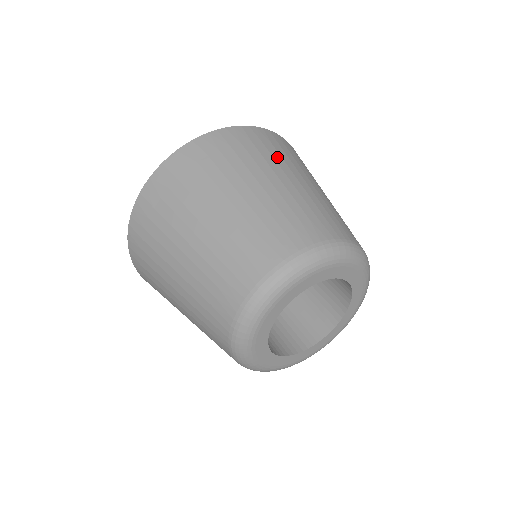
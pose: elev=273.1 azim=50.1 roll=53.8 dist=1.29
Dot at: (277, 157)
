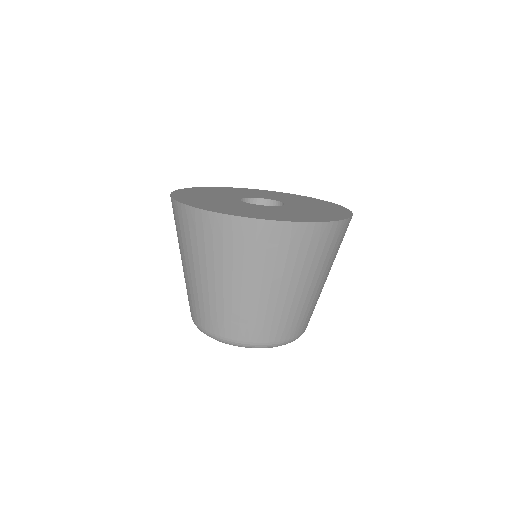
Dot at: (327, 259)
